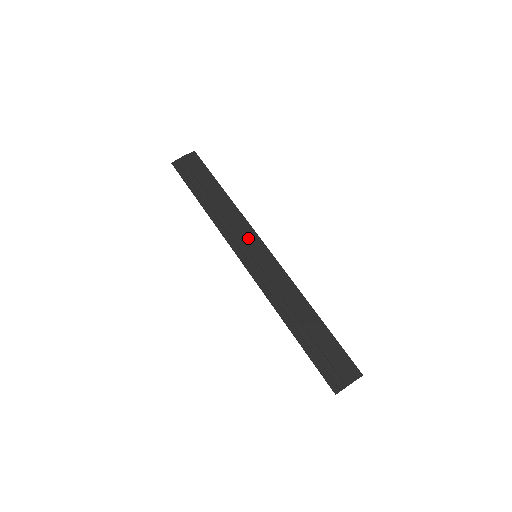
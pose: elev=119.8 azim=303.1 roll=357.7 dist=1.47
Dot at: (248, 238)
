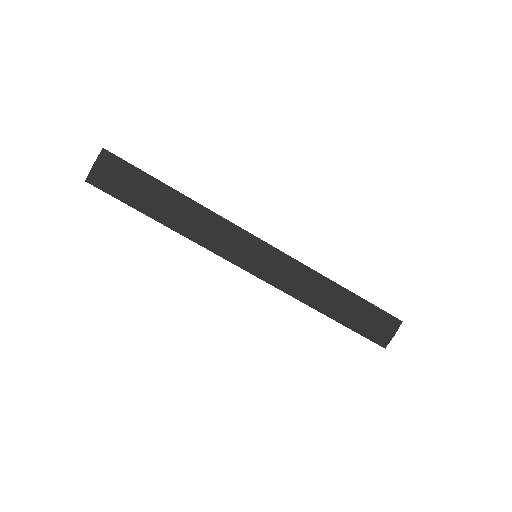
Dot at: (237, 240)
